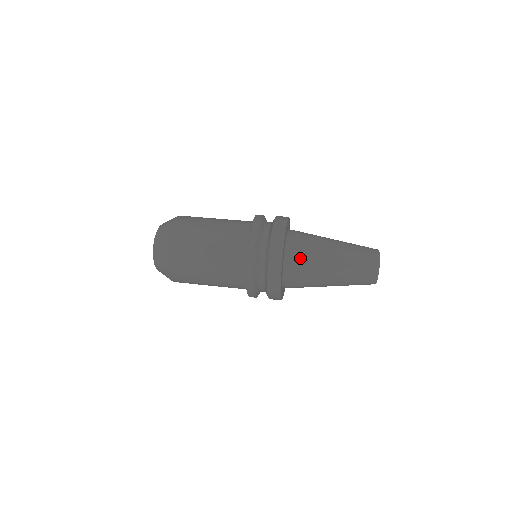
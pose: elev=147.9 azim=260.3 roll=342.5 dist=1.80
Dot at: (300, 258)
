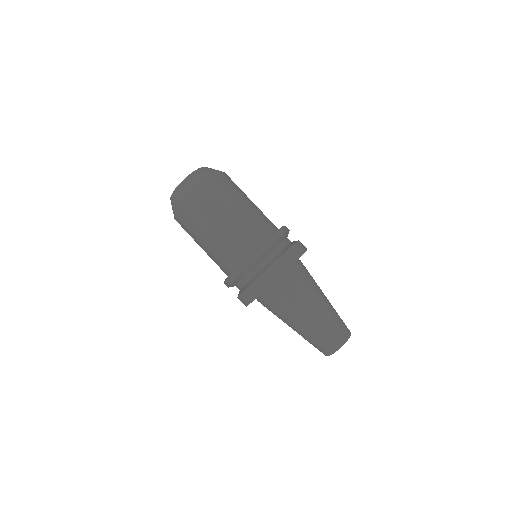
Dot at: (285, 293)
